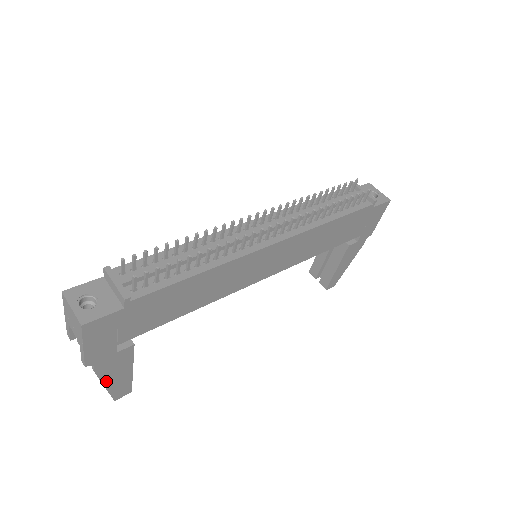
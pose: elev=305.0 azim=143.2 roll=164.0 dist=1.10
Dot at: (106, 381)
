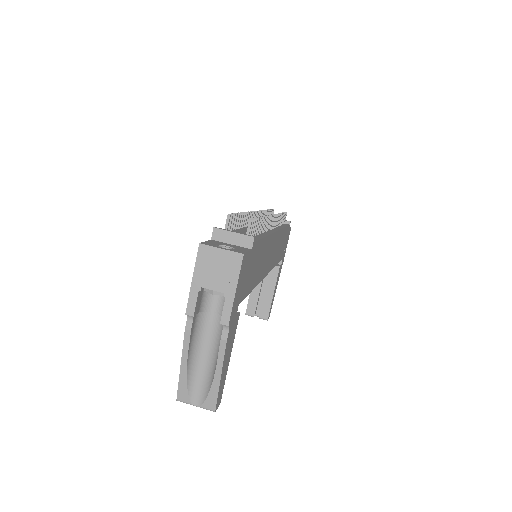
Dot at: (223, 366)
